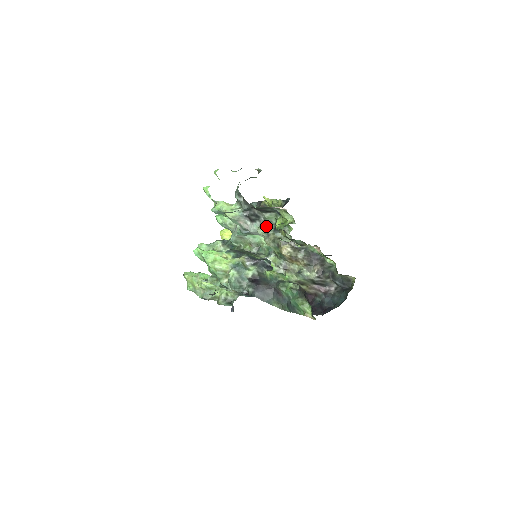
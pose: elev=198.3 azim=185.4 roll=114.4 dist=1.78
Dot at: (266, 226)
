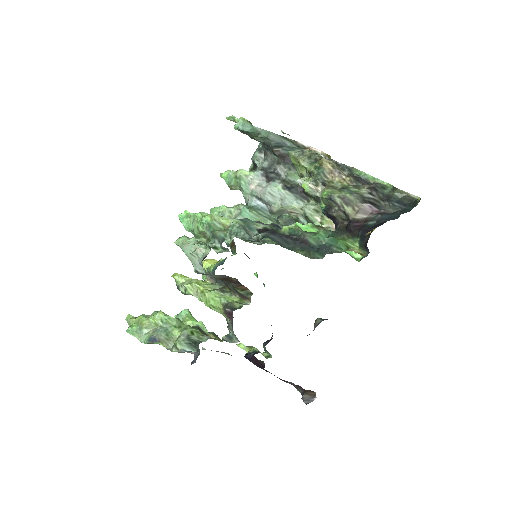
Dot at: occluded
